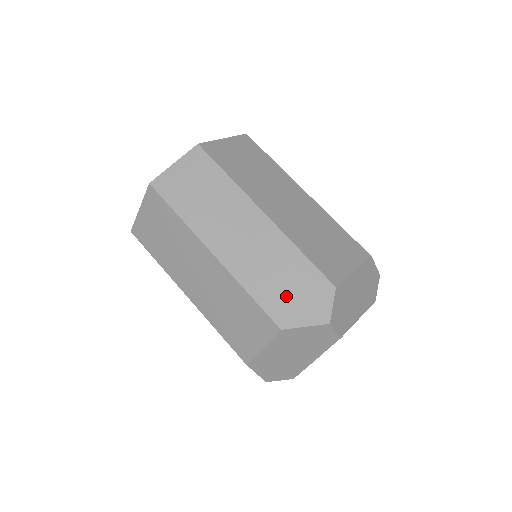
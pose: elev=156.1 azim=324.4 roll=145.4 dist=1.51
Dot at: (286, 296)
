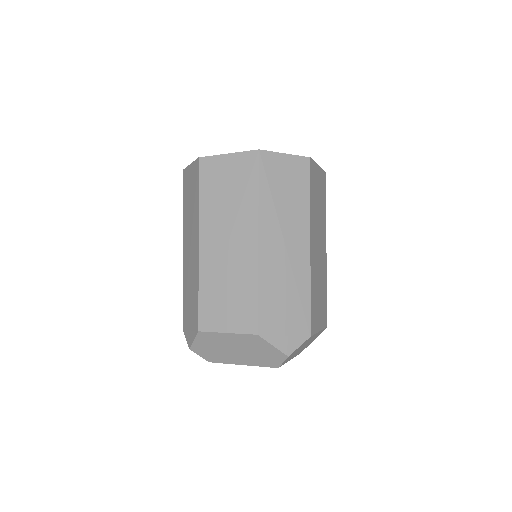
Dot at: (279, 315)
